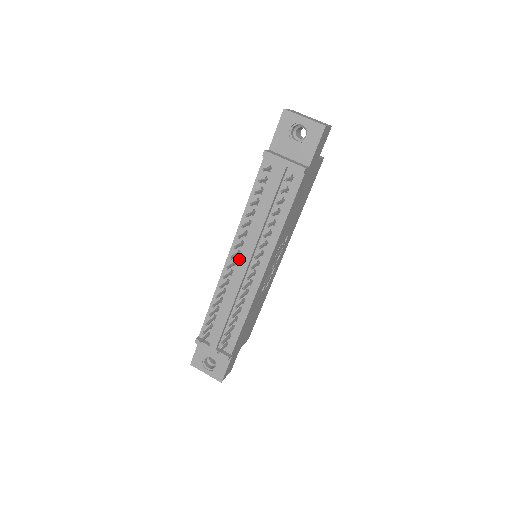
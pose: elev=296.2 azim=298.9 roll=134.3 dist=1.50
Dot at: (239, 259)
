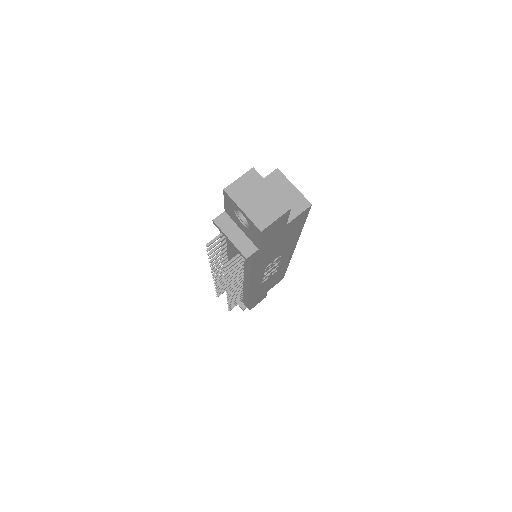
Dot at: occluded
